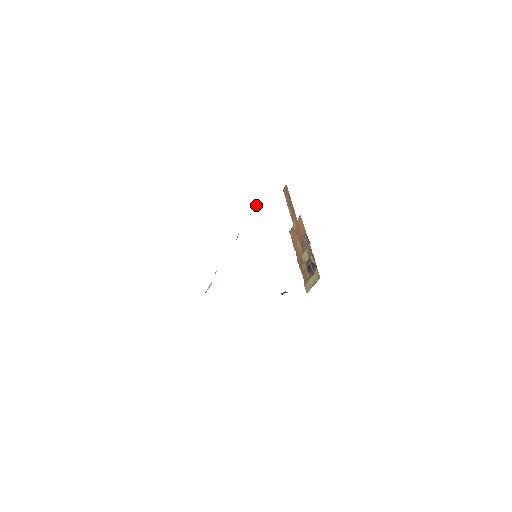
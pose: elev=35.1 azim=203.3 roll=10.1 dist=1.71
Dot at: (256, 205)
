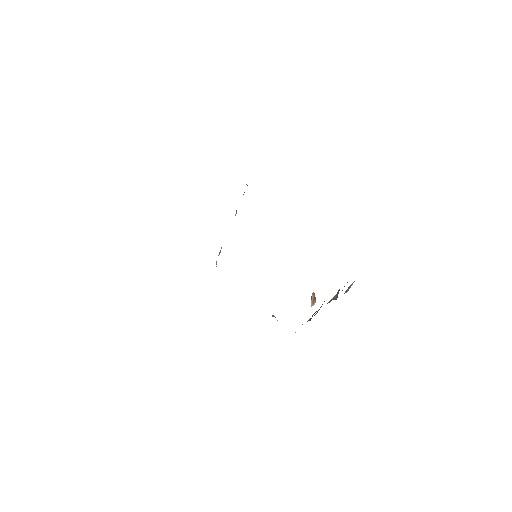
Dot at: occluded
